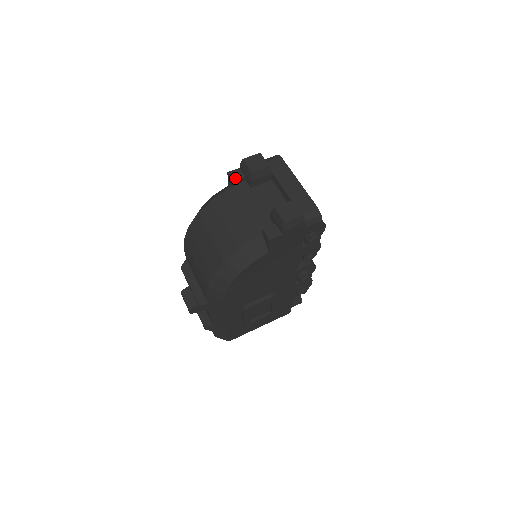
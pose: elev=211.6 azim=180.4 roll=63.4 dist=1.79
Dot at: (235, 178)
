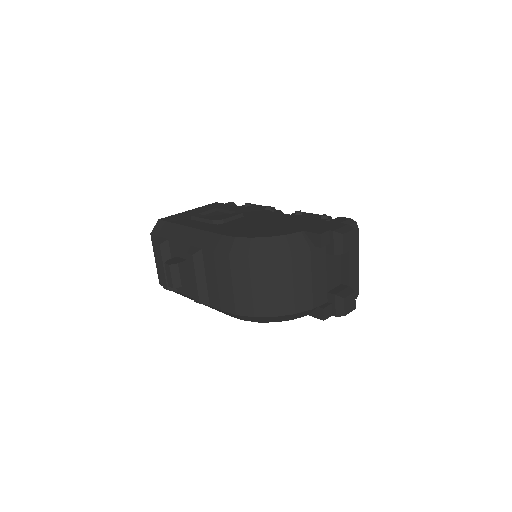
Dot at: (323, 244)
